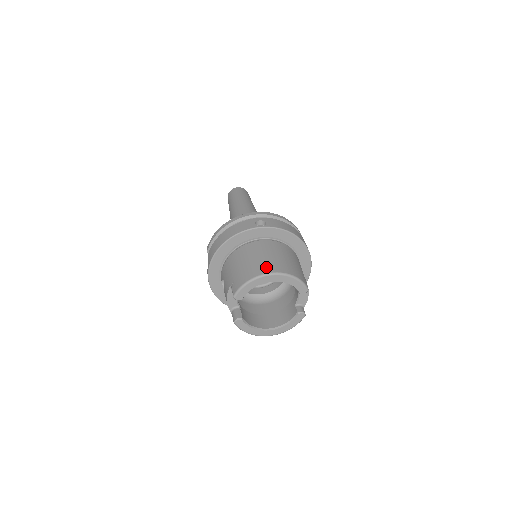
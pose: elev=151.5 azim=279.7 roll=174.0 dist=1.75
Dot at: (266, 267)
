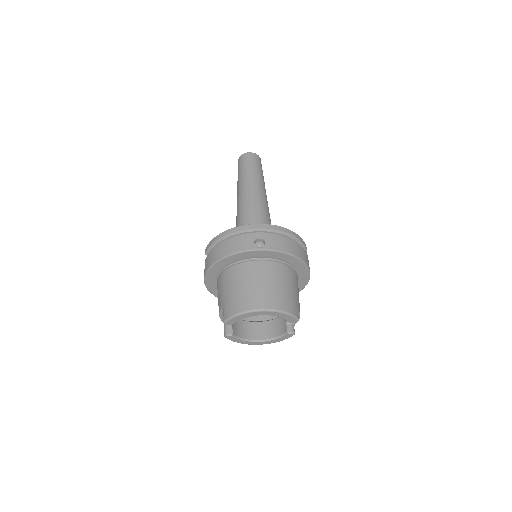
Dot at: (258, 301)
